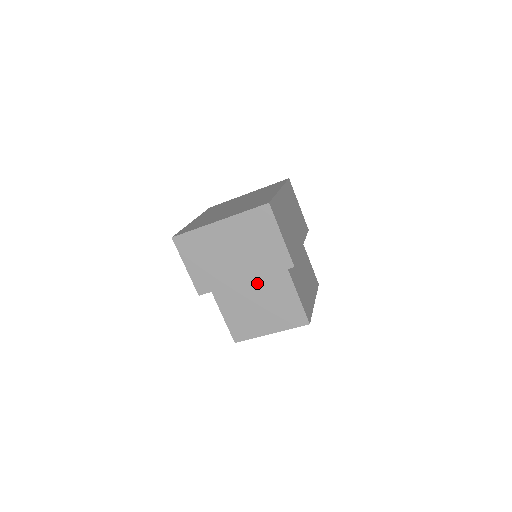
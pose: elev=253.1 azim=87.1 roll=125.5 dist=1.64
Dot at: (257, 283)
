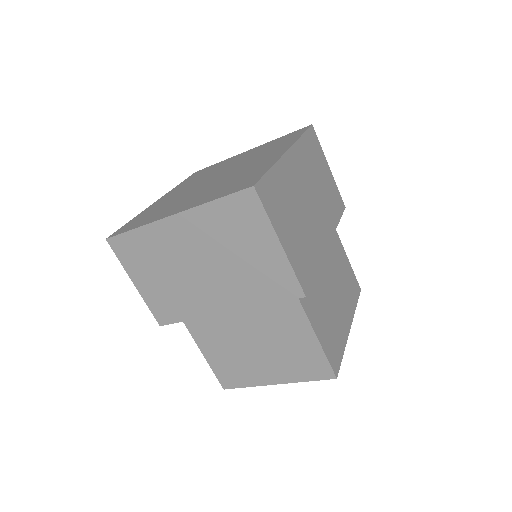
Dot at: (248, 312)
